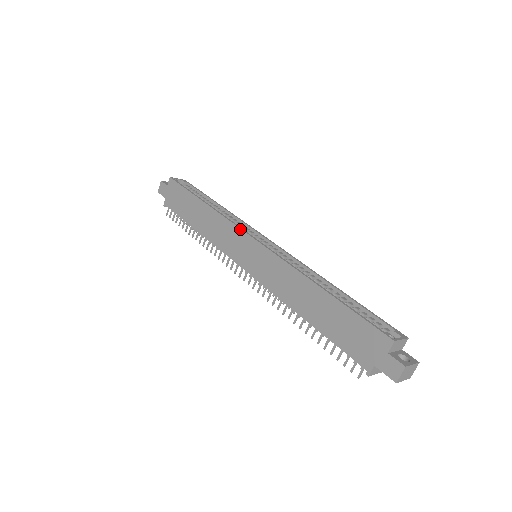
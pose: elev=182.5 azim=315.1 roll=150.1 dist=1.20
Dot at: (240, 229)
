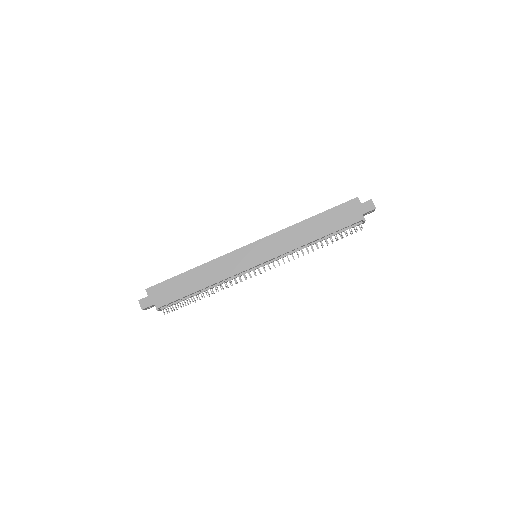
Dot at: (236, 250)
